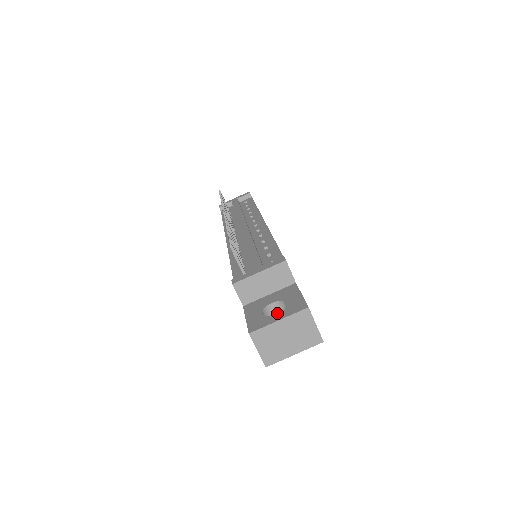
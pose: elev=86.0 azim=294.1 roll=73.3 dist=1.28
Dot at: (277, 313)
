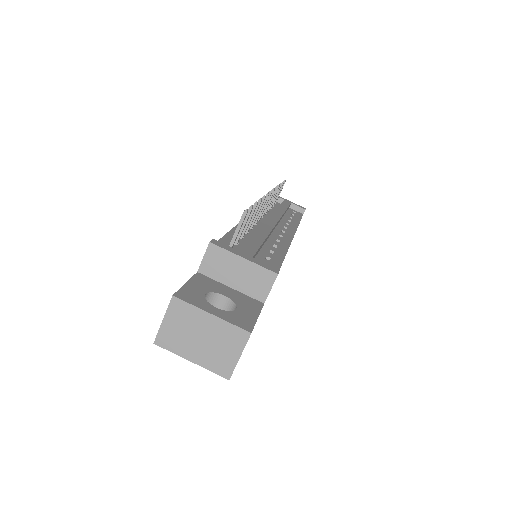
Dot at: occluded
